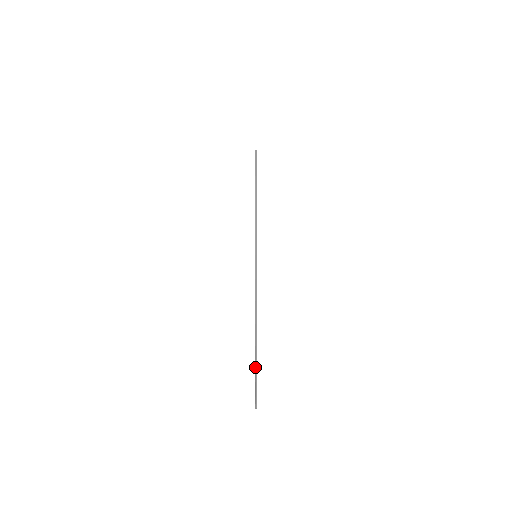
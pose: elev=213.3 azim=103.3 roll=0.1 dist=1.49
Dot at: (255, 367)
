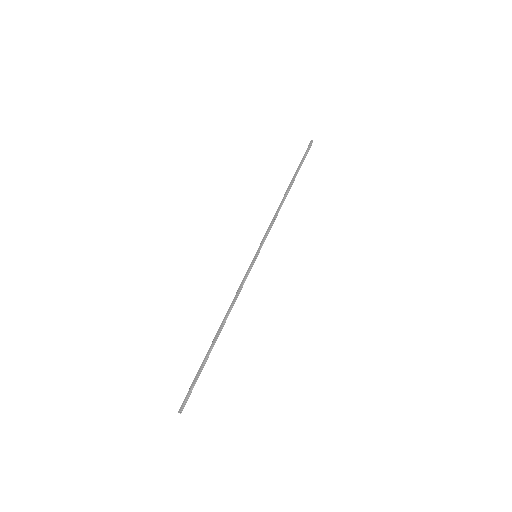
Dot at: (200, 372)
